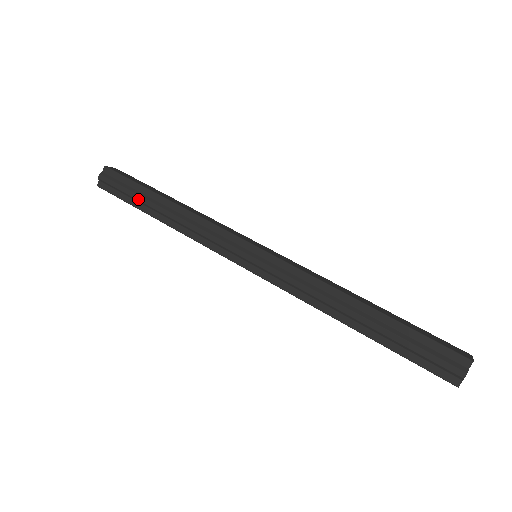
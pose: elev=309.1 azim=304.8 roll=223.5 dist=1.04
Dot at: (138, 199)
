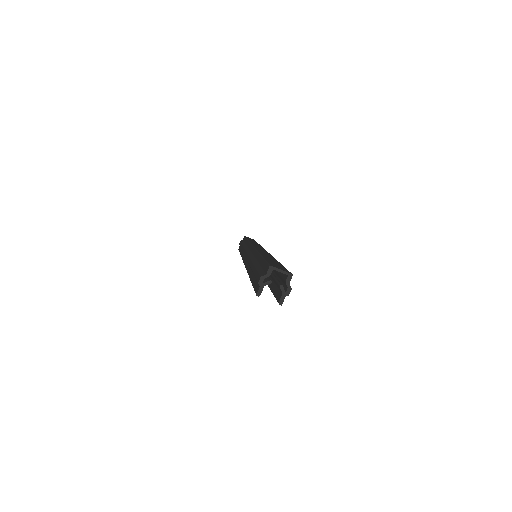
Dot at: occluded
